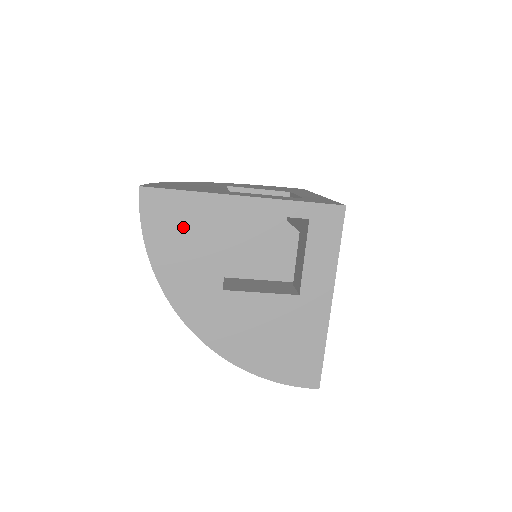
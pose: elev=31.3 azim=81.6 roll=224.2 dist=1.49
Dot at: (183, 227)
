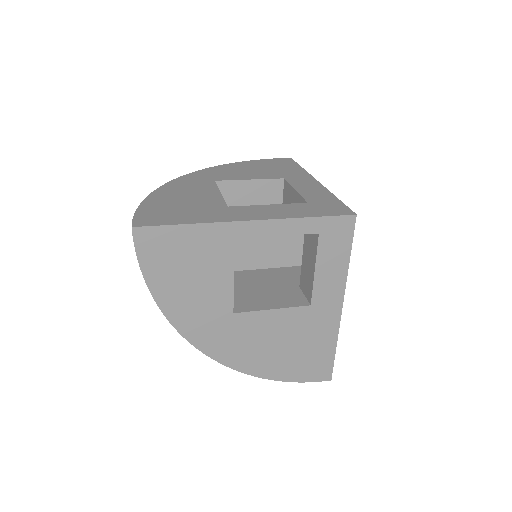
Dot at: (186, 261)
